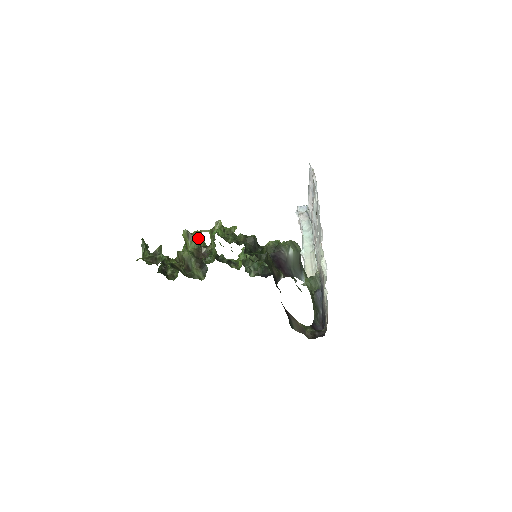
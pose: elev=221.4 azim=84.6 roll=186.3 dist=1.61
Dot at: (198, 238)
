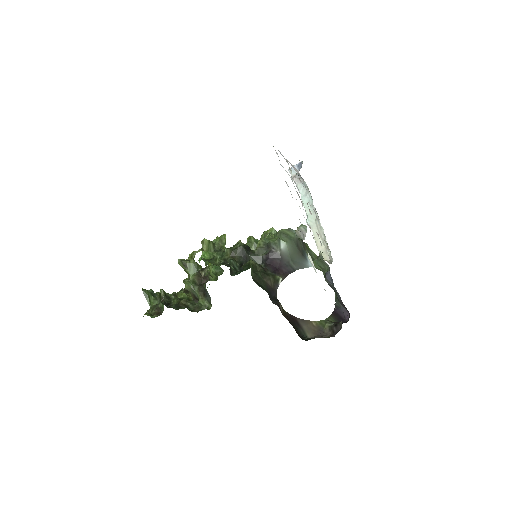
Dot at: (194, 262)
